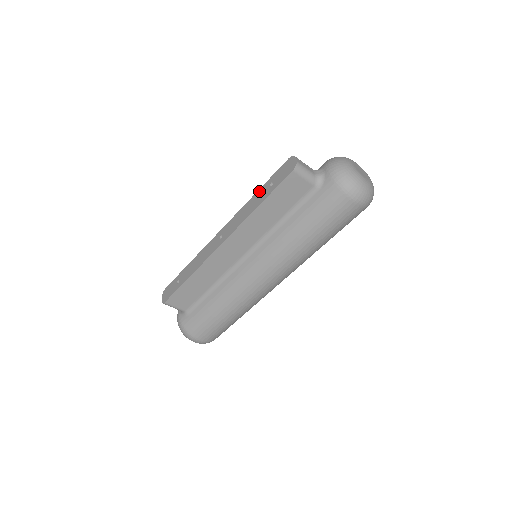
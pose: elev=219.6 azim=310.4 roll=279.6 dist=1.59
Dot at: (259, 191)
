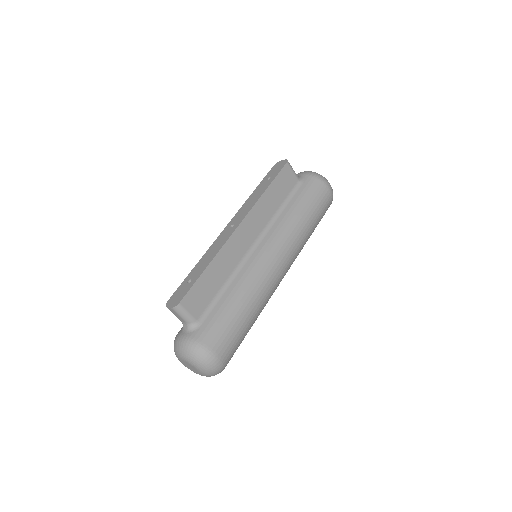
Dot at: (257, 188)
